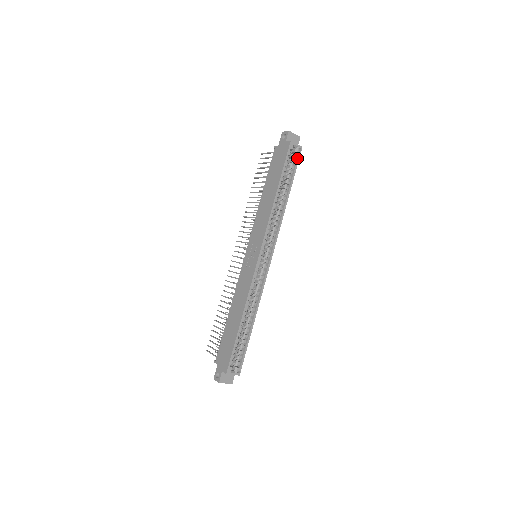
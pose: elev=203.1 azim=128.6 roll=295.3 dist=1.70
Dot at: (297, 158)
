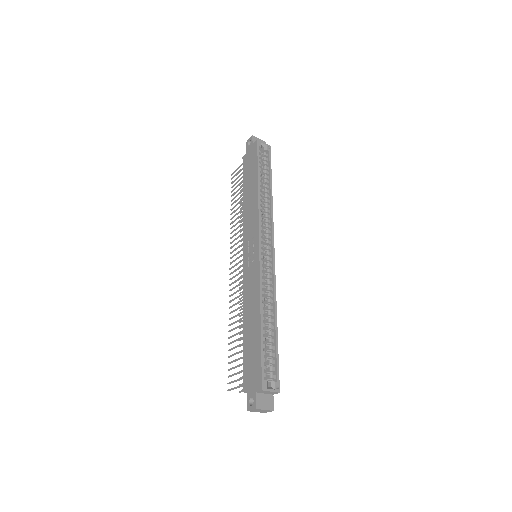
Dot at: (268, 155)
